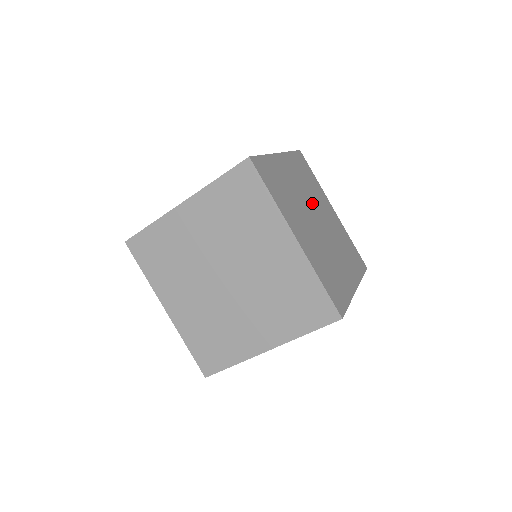
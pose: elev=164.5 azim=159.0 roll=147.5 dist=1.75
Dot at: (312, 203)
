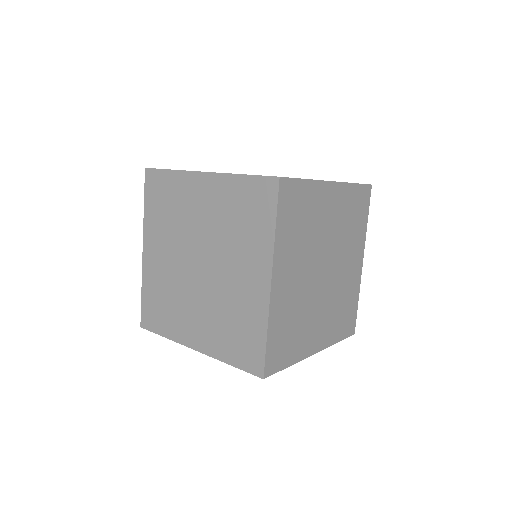
Dot at: occluded
